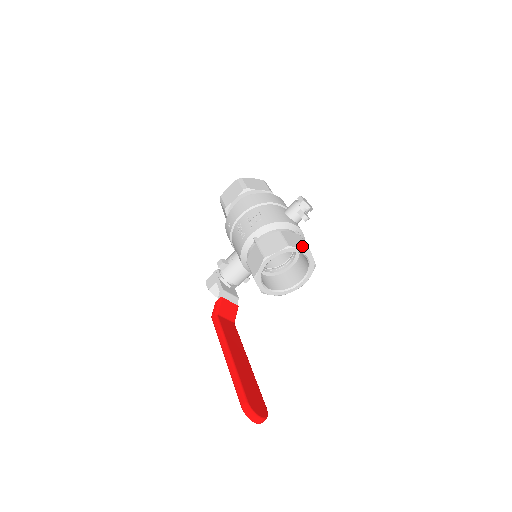
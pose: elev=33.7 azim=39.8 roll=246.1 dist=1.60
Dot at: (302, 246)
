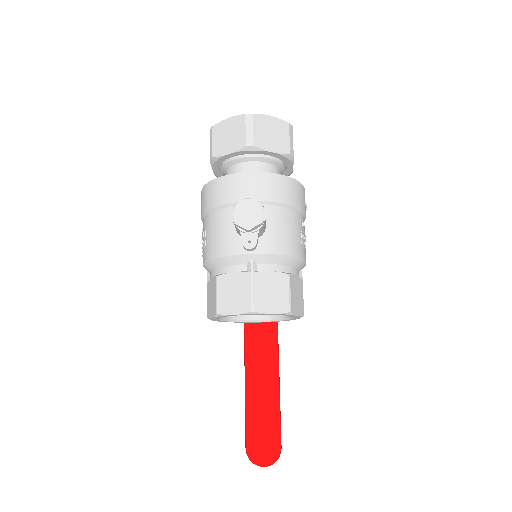
Dot at: (240, 307)
